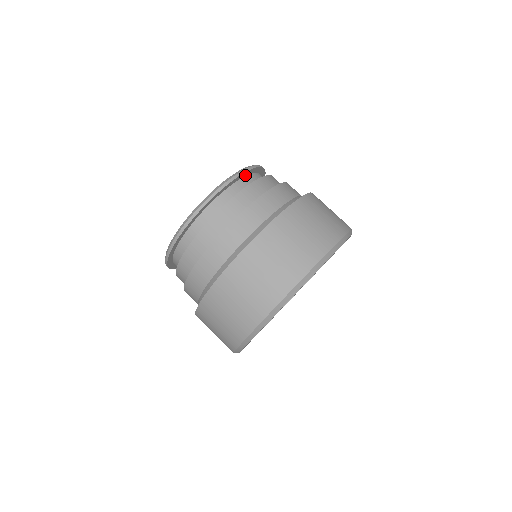
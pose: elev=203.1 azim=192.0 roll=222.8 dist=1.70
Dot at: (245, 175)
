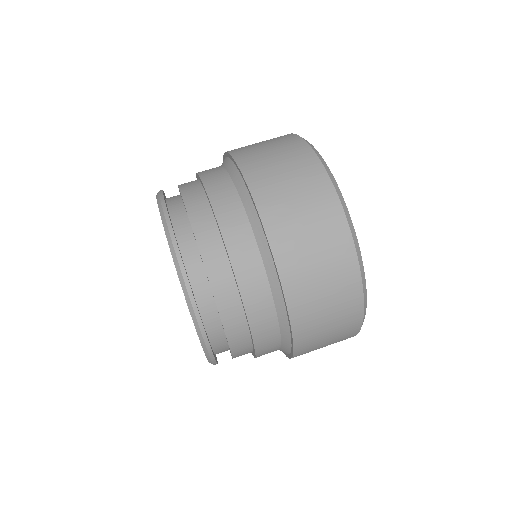
Dot at: occluded
